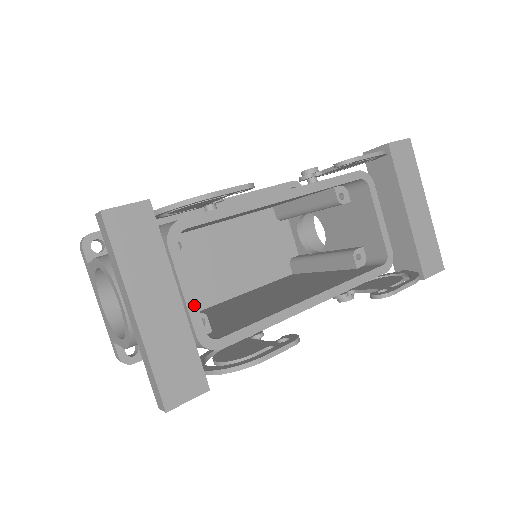
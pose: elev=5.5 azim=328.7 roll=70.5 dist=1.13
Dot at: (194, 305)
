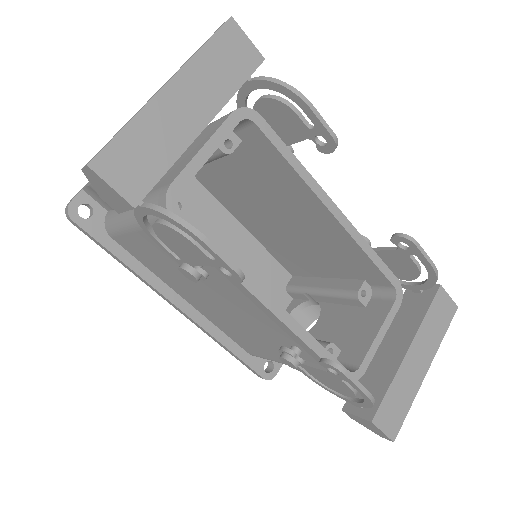
Dot at: (198, 166)
